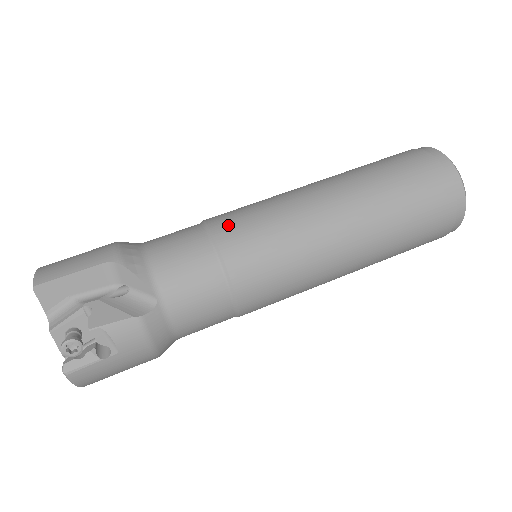
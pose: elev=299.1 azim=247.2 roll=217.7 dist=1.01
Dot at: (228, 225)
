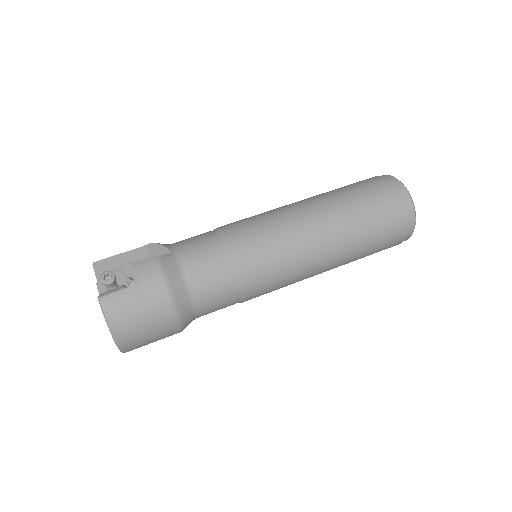
Dot at: occluded
